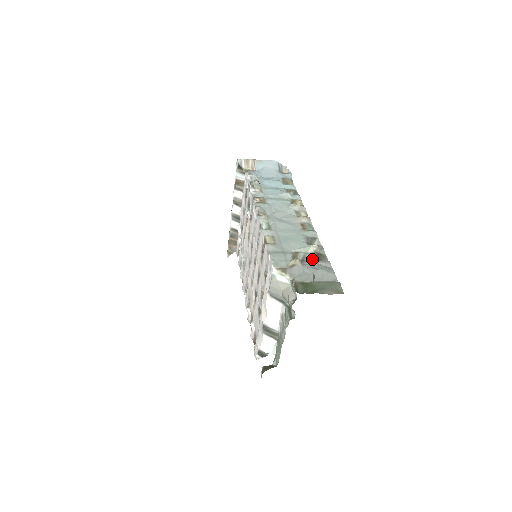
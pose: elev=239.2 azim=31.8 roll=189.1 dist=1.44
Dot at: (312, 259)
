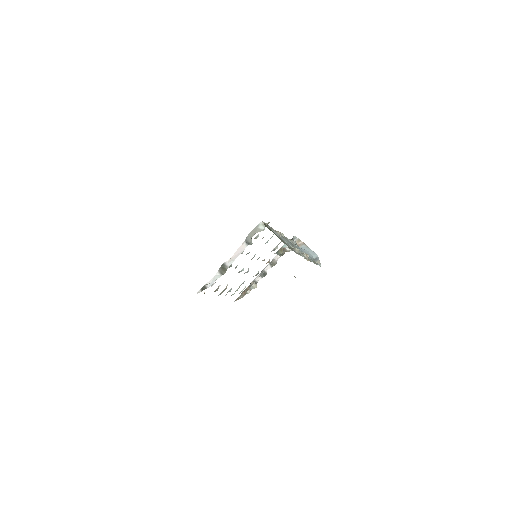
Dot at: occluded
